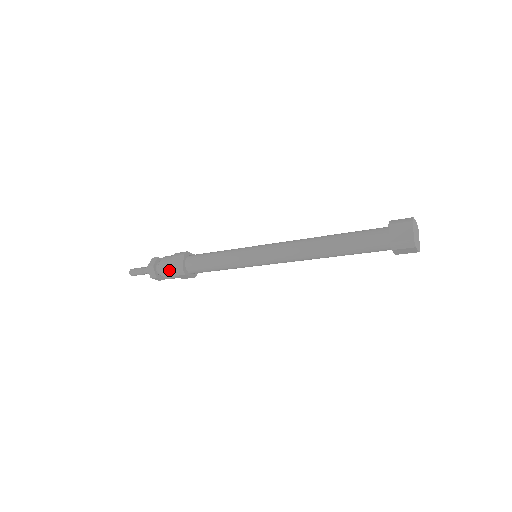
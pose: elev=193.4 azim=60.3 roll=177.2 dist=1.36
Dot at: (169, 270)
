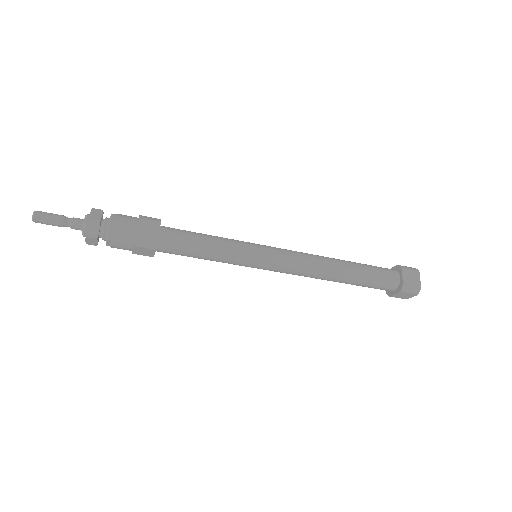
Dot at: (130, 235)
